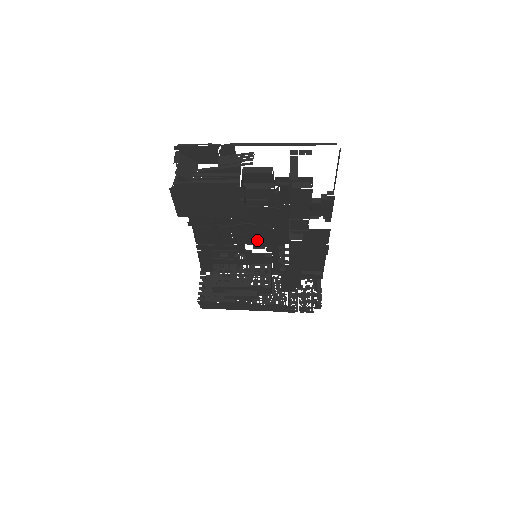
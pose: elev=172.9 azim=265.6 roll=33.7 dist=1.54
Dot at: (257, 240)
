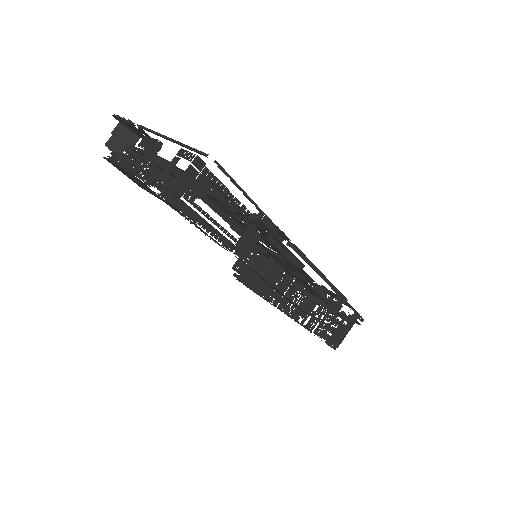
Dot at: occluded
